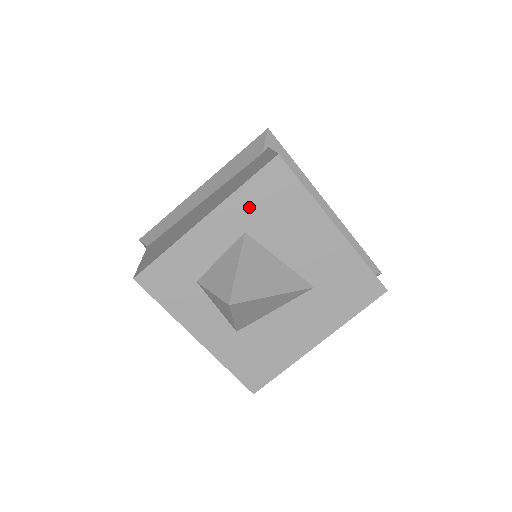
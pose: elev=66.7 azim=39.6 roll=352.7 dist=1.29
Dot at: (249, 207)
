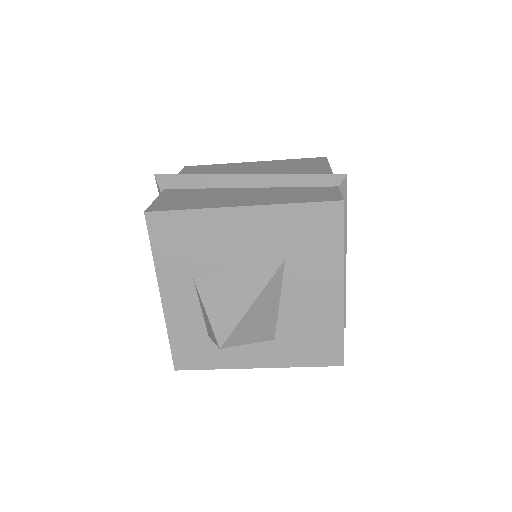
Dot at: (174, 262)
